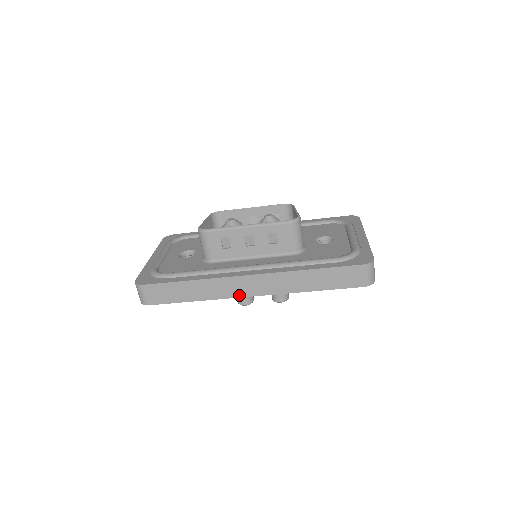
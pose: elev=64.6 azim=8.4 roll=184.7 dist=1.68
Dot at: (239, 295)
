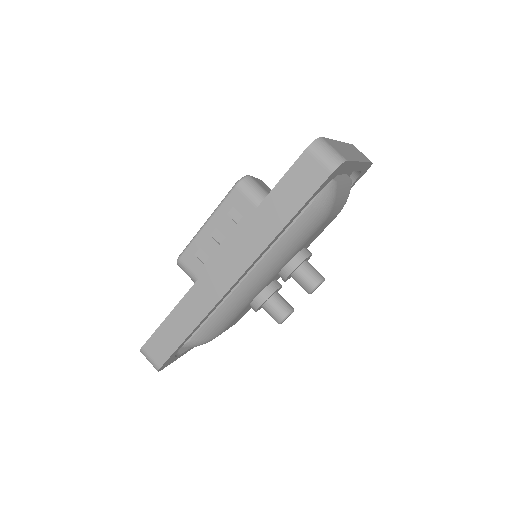
Dot at: (222, 292)
